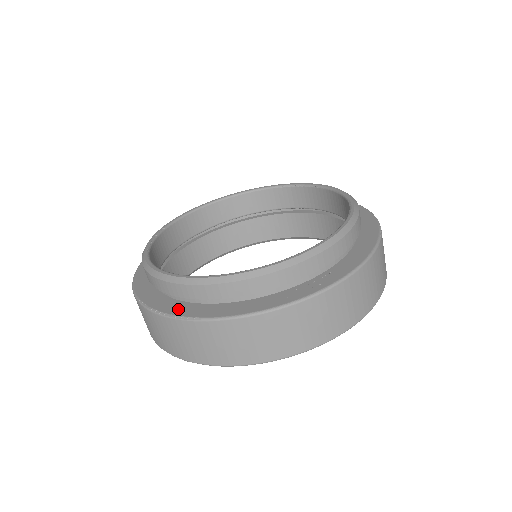
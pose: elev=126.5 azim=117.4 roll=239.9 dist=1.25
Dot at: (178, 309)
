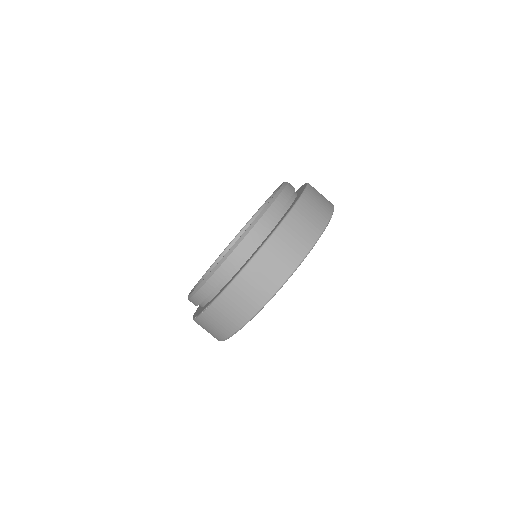
Dot at: (204, 308)
